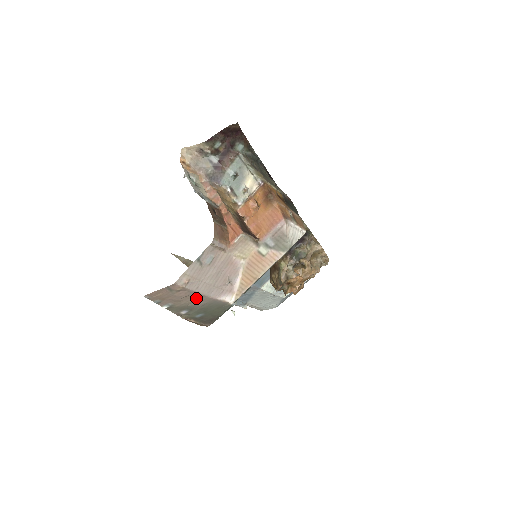
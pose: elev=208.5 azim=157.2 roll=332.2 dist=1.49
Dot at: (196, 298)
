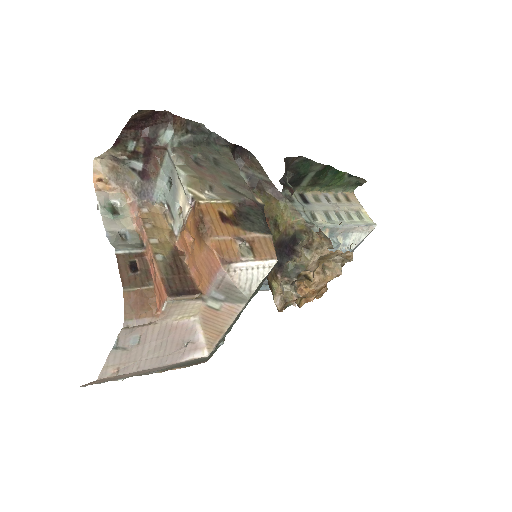
Dot at: (149, 370)
